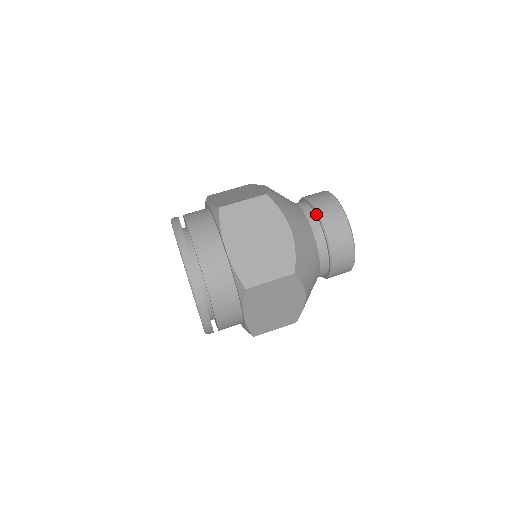
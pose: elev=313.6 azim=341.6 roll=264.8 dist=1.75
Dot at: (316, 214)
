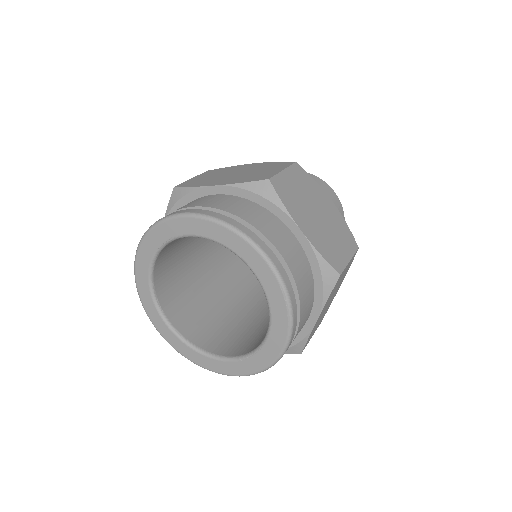
Dot at: occluded
